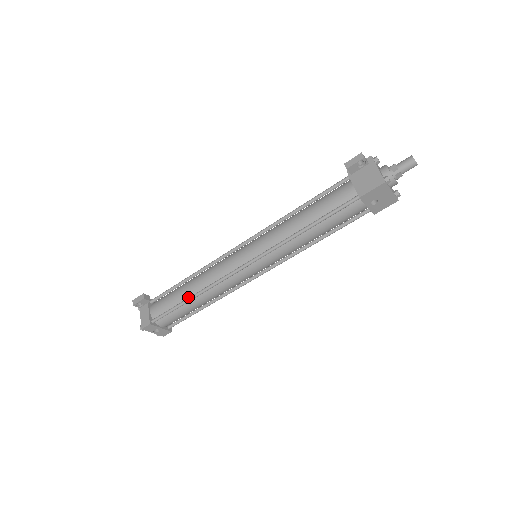
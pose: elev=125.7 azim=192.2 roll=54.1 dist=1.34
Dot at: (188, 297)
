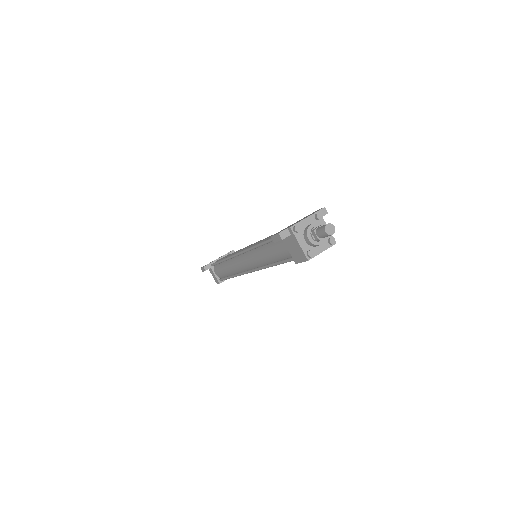
Dot at: (230, 274)
